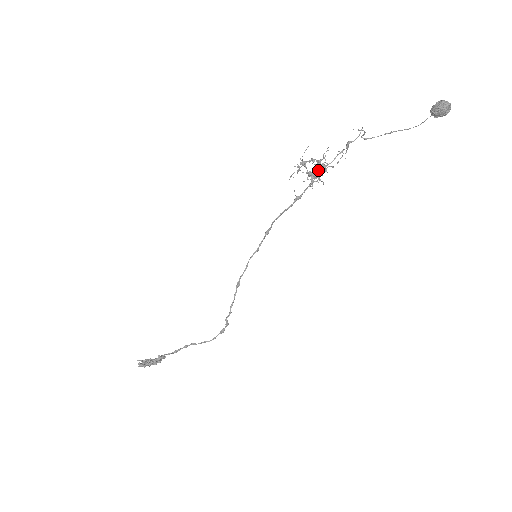
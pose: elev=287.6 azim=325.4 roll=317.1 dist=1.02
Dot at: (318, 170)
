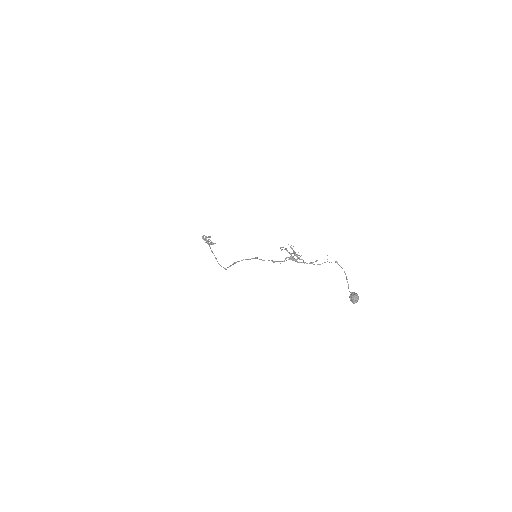
Dot at: (292, 258)
